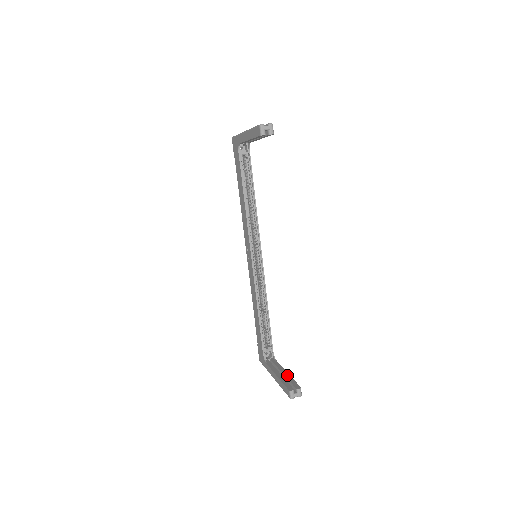
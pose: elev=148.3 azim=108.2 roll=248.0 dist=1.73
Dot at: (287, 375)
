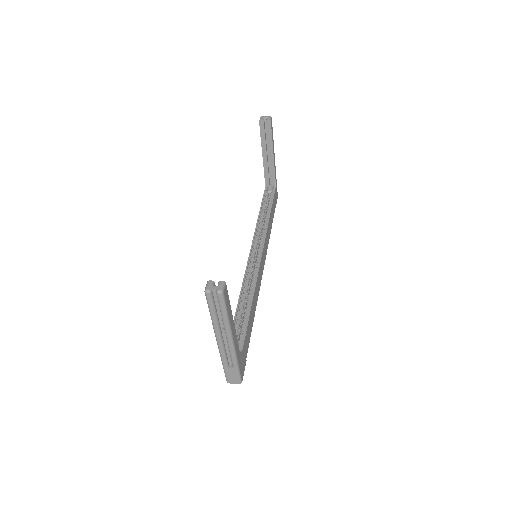
Dot at: occluded
